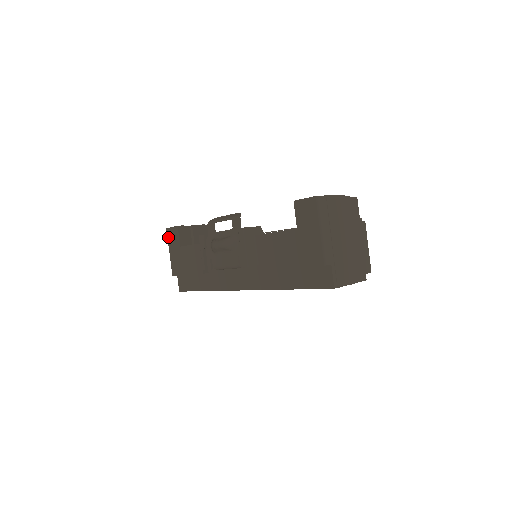
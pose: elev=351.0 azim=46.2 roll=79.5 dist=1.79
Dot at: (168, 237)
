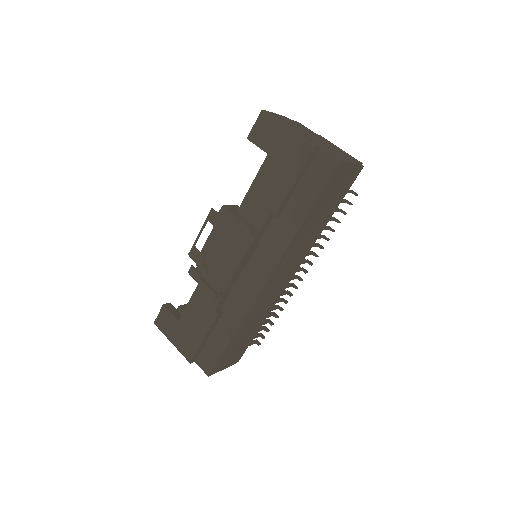
Dot at: (161, 329)
